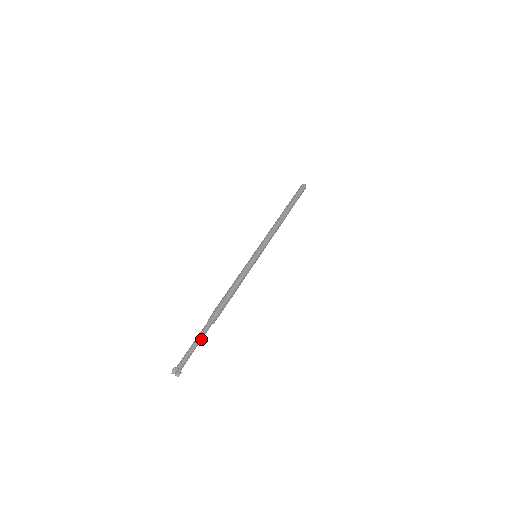
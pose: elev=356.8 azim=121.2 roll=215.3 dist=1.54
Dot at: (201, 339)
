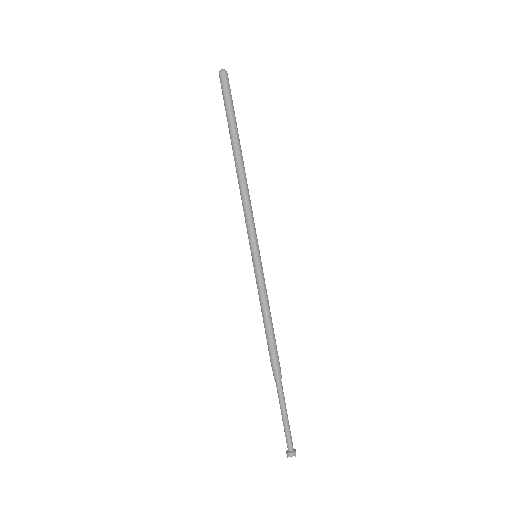
Dot at: (285, 405)
